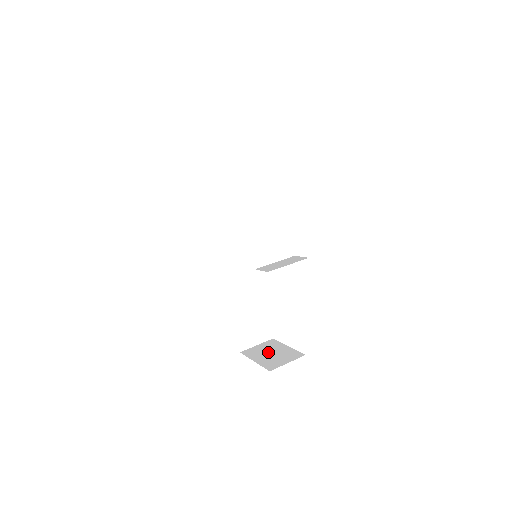
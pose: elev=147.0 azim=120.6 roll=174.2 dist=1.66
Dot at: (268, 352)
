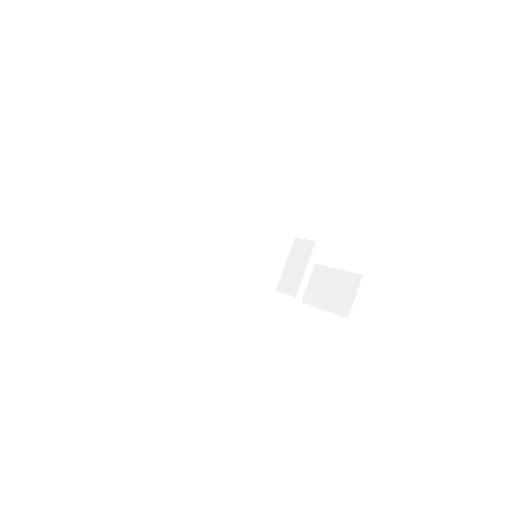
Dot at: (326, 289)
